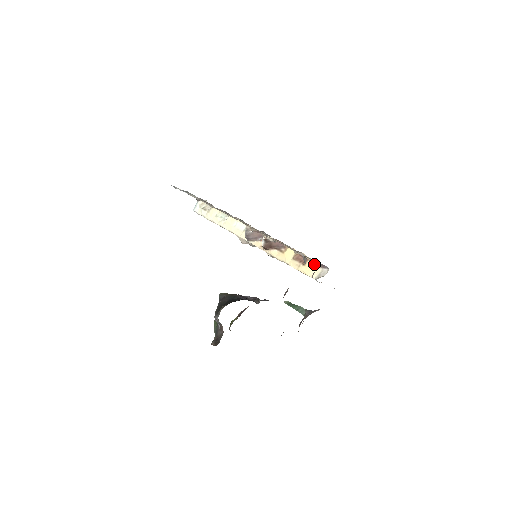
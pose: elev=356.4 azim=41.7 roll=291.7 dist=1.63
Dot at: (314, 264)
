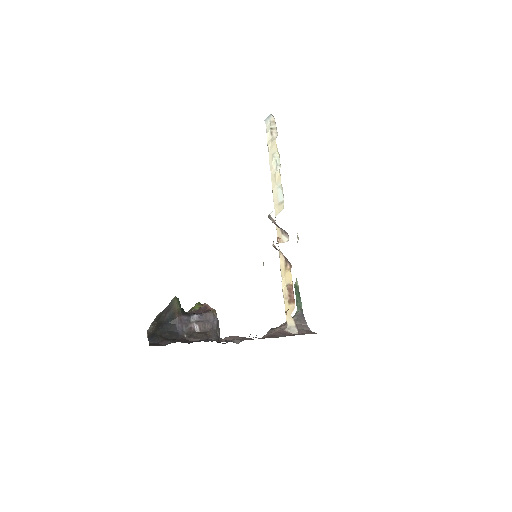
Dot at: occluded
